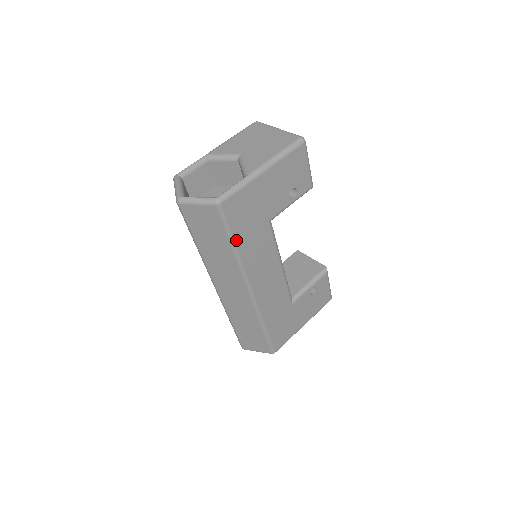
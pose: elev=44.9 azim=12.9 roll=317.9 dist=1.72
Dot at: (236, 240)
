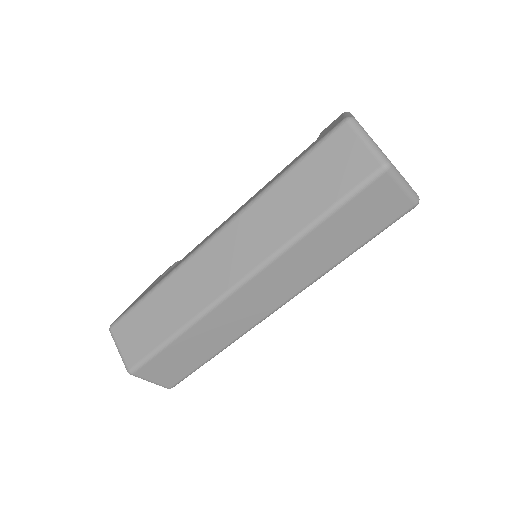
Dot at: (359, 247)
